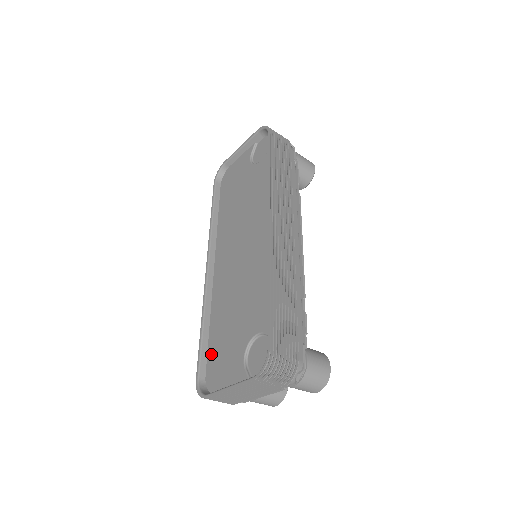
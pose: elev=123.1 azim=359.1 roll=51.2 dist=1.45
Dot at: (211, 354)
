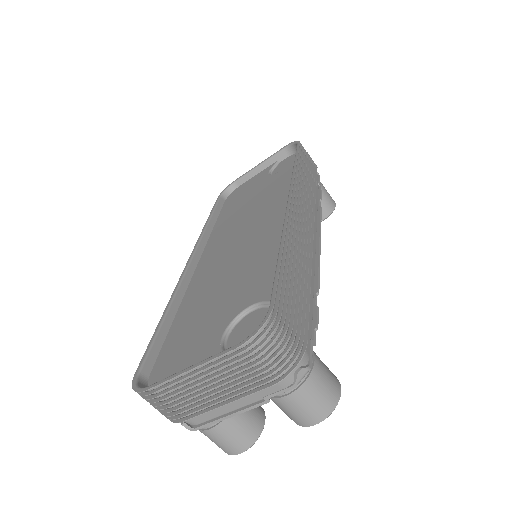
Dot at: (168, 346)
